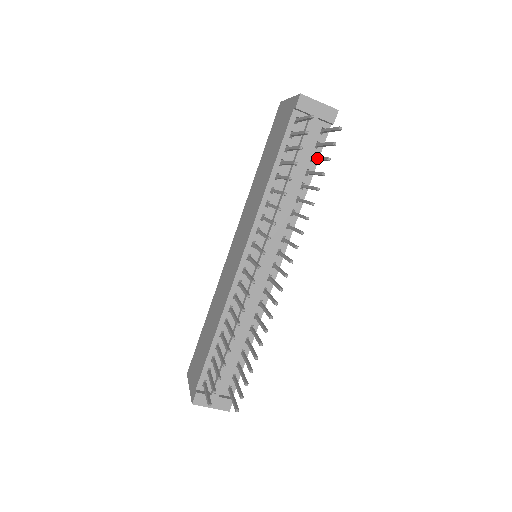
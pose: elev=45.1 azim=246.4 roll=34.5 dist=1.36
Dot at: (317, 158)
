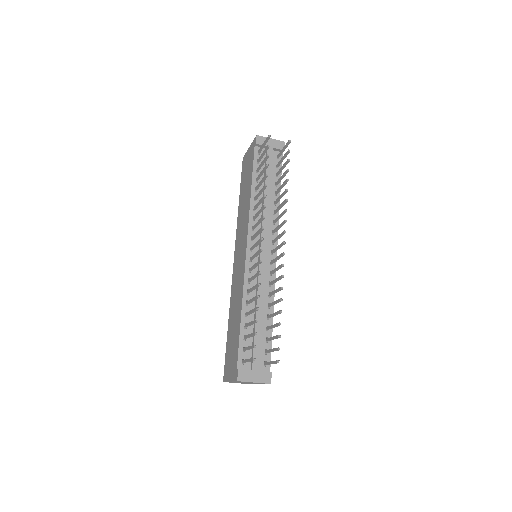
Dot at: (280, 169)
